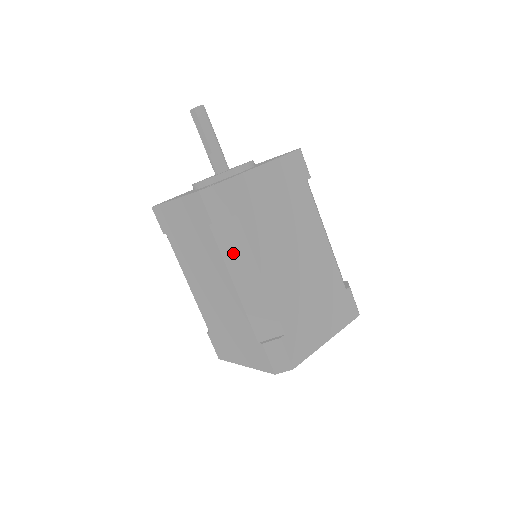
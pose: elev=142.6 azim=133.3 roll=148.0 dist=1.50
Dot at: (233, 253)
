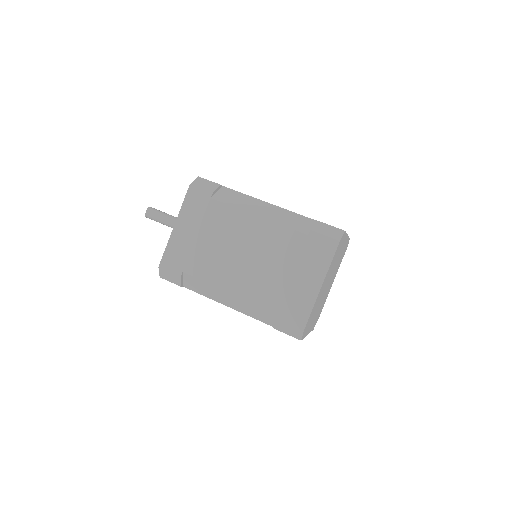
Dot at: (239, 202)
